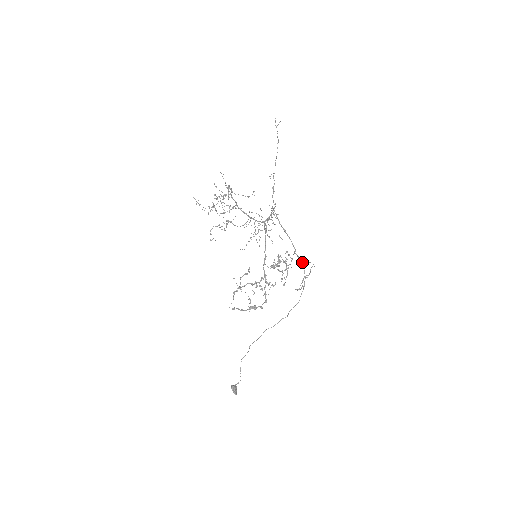
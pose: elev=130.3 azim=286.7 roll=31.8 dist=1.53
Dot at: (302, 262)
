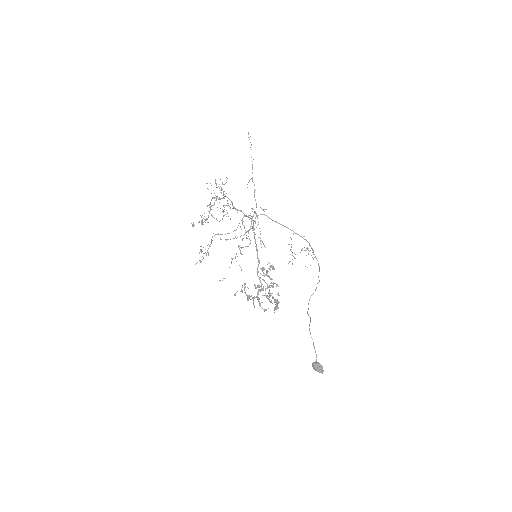
Dot at: occluded
